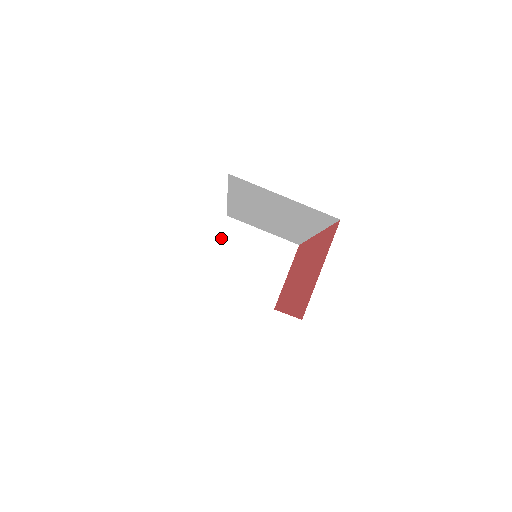
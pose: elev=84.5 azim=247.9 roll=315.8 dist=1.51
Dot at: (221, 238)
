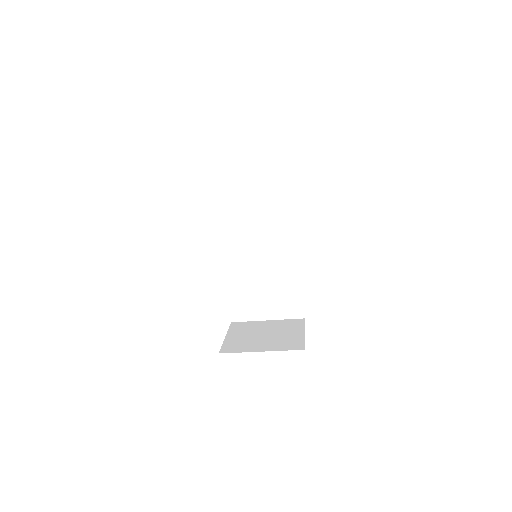
Dot at: occluded
